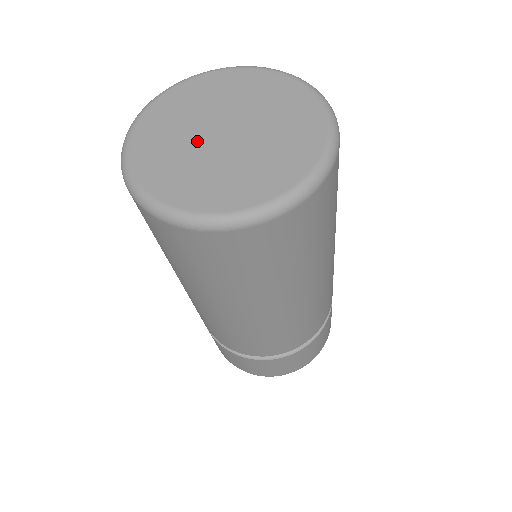
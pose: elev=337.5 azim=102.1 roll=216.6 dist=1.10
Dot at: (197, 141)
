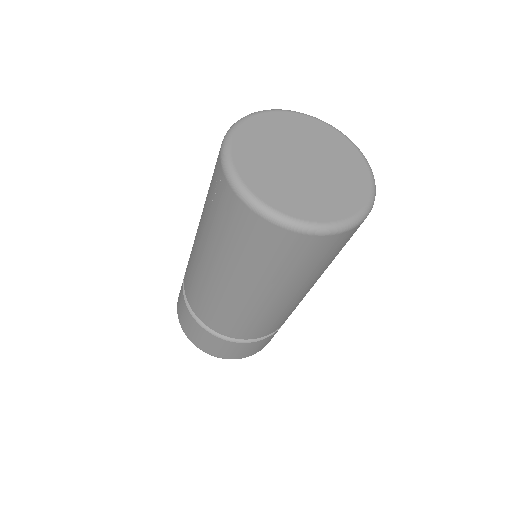
Dot at: (288, 170)
